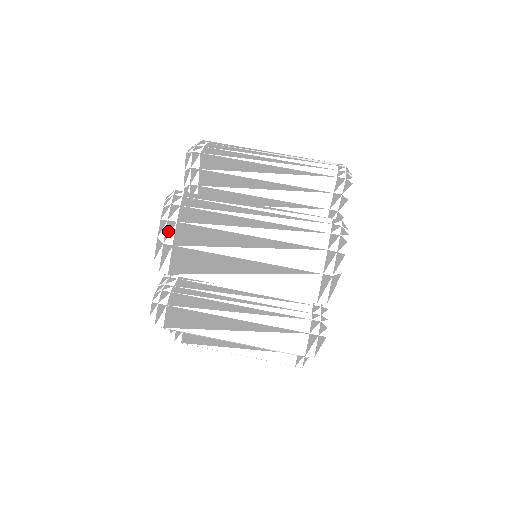
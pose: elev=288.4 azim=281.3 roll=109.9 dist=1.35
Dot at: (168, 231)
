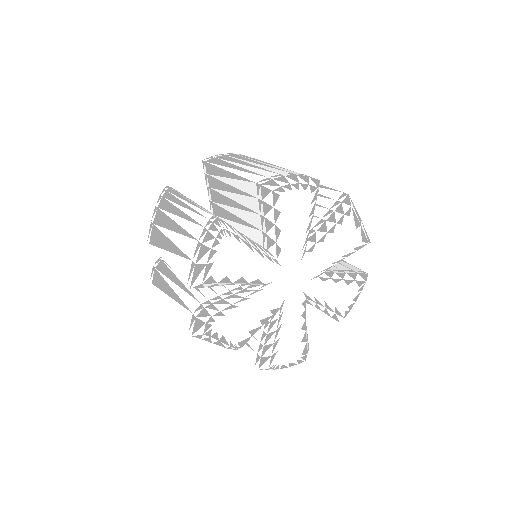
Dot at: (154, 213)
